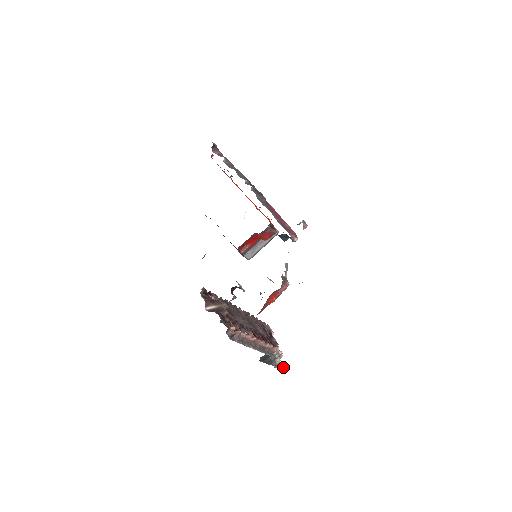
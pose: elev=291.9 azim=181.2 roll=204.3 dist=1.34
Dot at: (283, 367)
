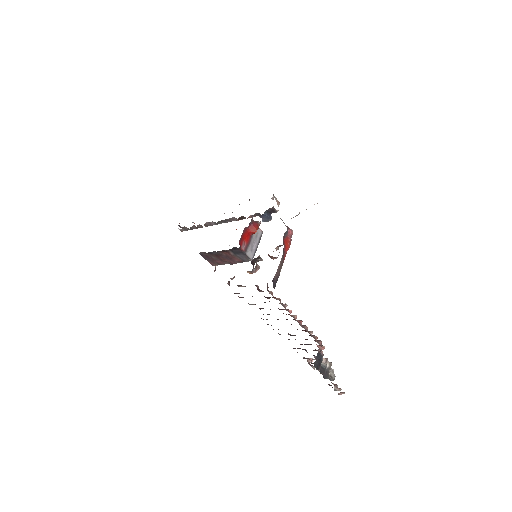
Dot at: (342, 392)
